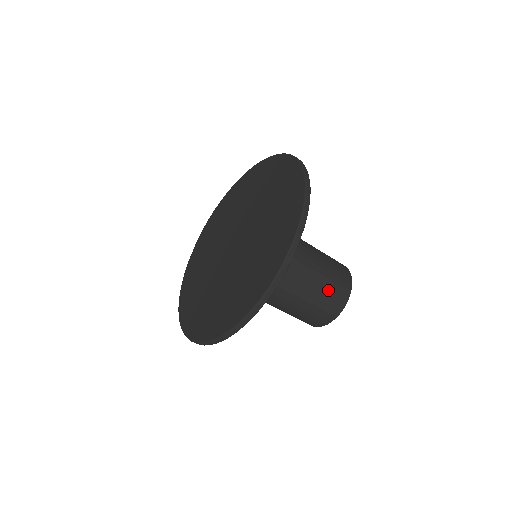
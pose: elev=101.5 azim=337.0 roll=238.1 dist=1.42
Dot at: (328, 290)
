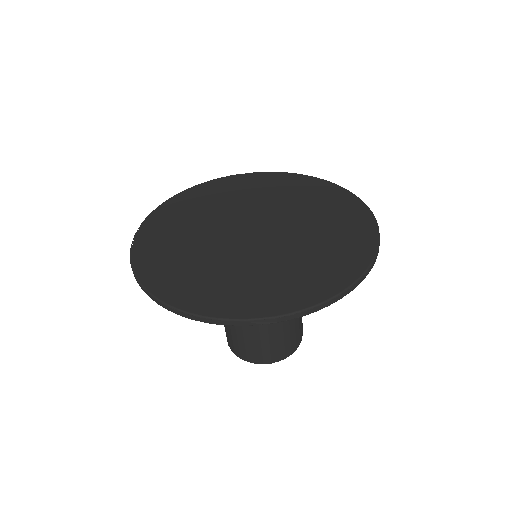
Dot at: occluded
